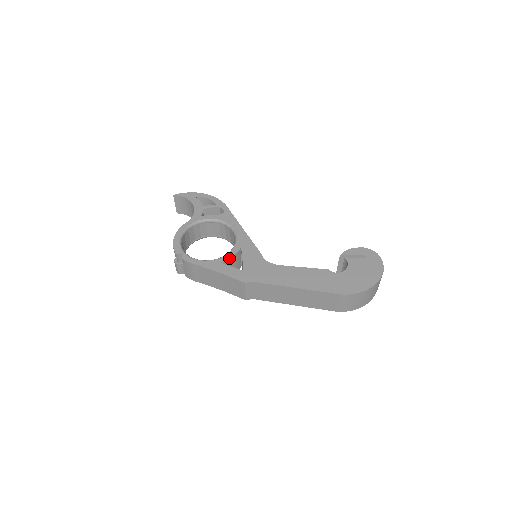
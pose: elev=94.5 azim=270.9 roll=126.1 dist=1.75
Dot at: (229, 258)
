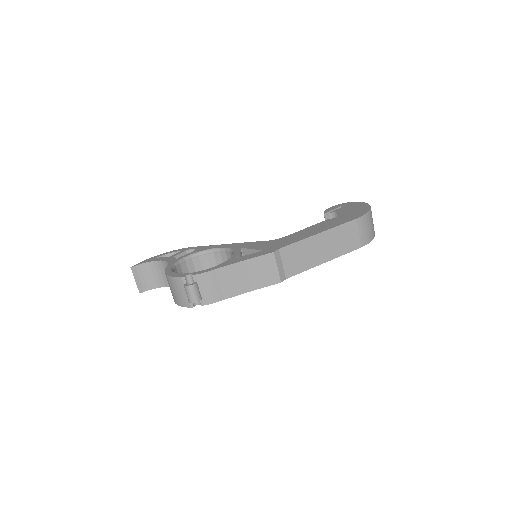
Dot at: (238, 254)
